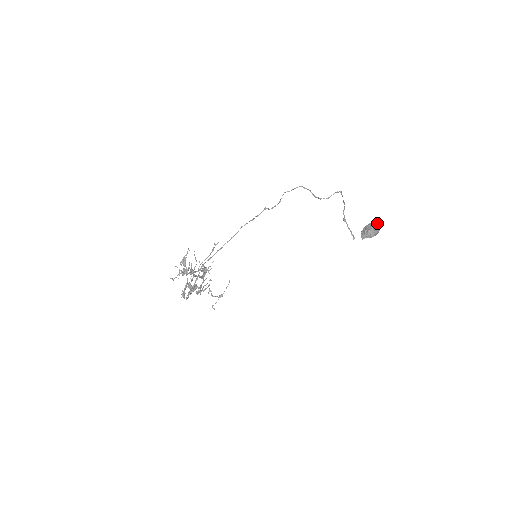
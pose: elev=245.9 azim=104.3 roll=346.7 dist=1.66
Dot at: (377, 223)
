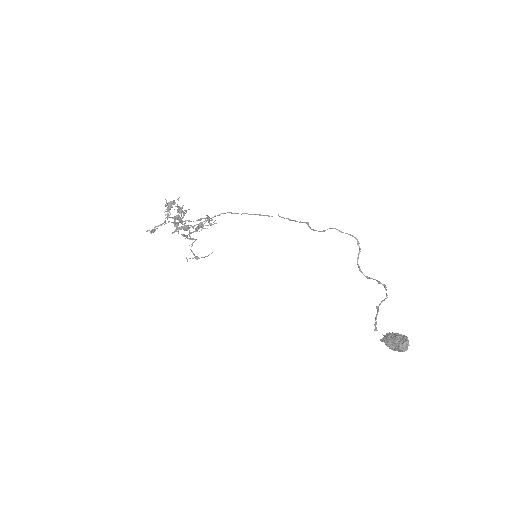
Dot at: (406, 344)
